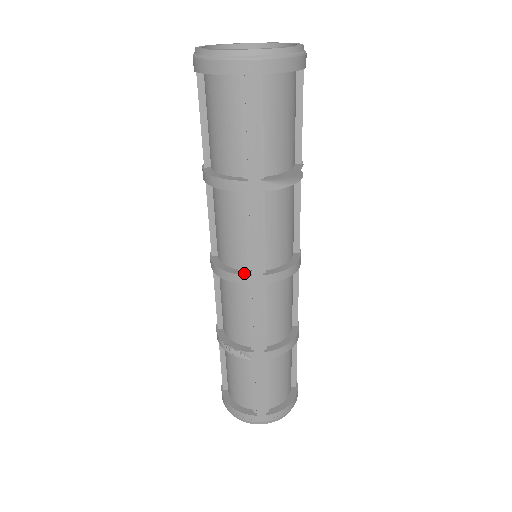
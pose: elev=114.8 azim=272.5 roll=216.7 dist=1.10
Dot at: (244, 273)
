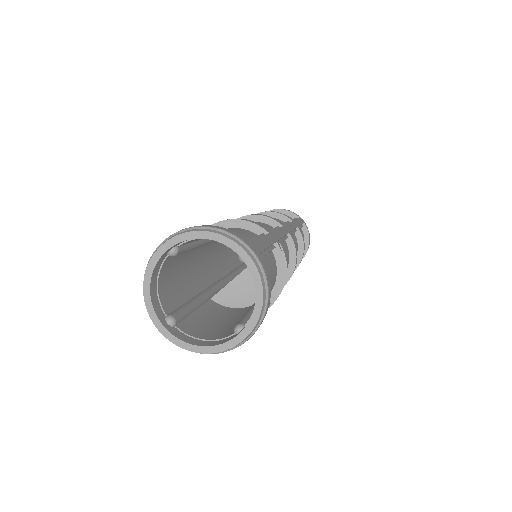
Dot at: occluded
